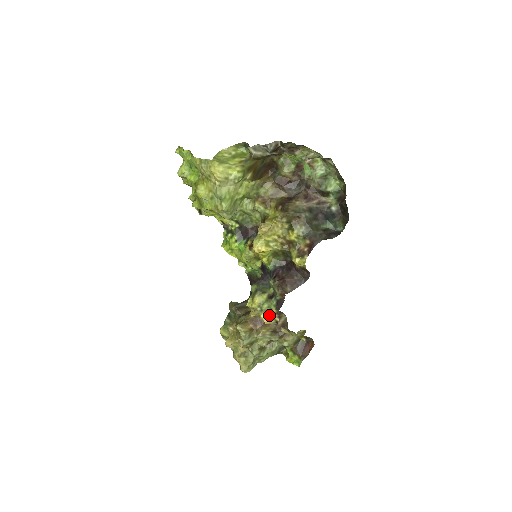
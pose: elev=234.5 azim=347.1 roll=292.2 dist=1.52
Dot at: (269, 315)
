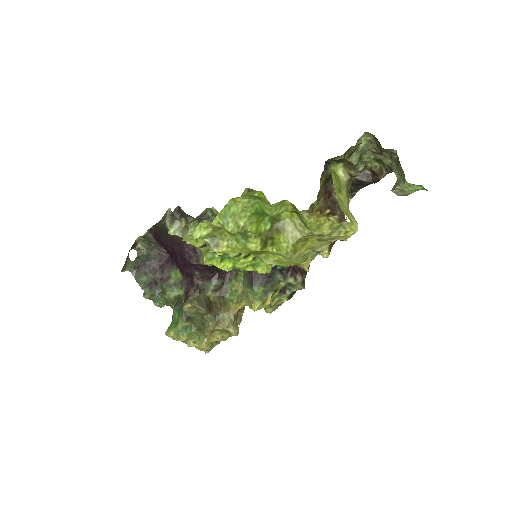
Dot at: (276, 306)
